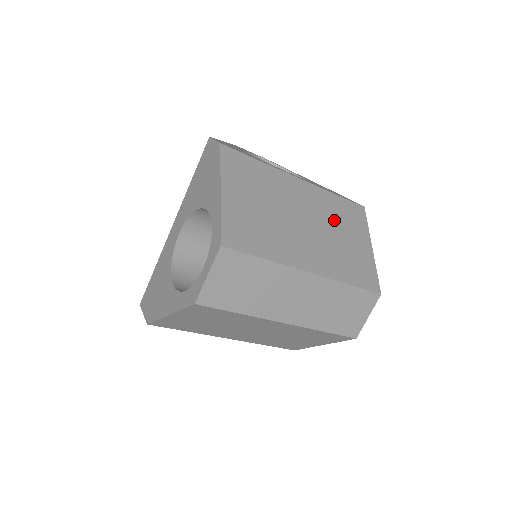
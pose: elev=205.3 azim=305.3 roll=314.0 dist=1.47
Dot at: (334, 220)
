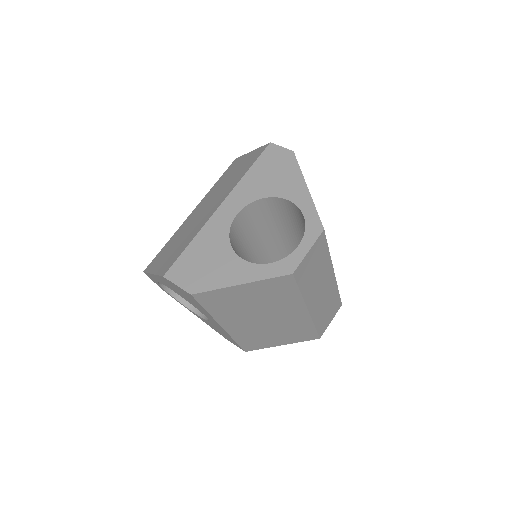
Dot at: occluded
